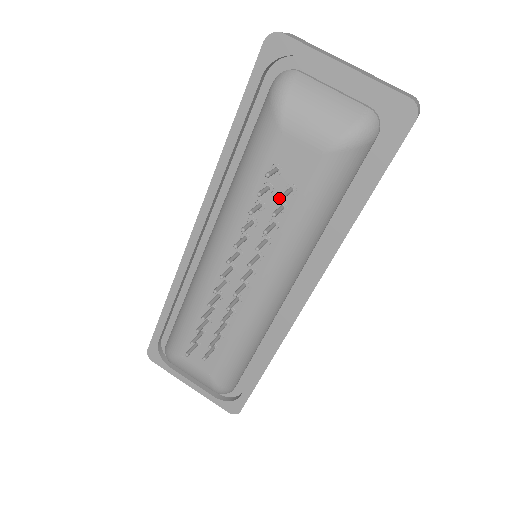
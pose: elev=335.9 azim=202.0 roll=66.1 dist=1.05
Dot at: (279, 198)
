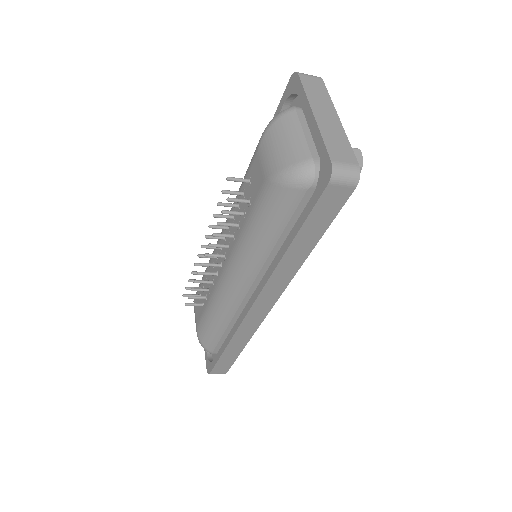
Dot at: (245, 205)
